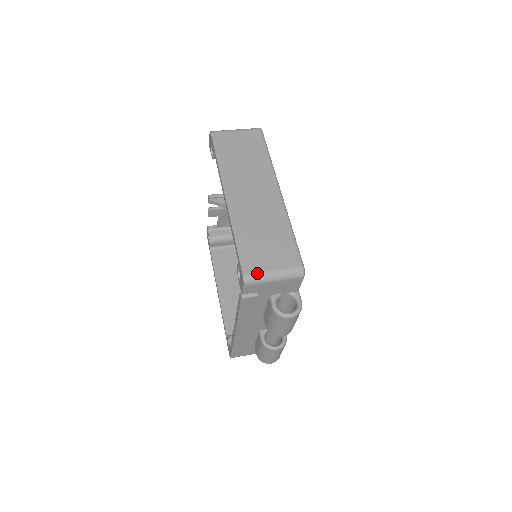
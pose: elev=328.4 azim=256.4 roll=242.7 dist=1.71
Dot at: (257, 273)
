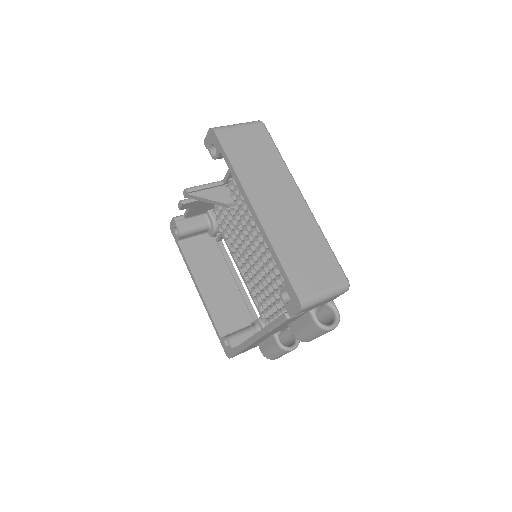
Dot at: (312, 296)
